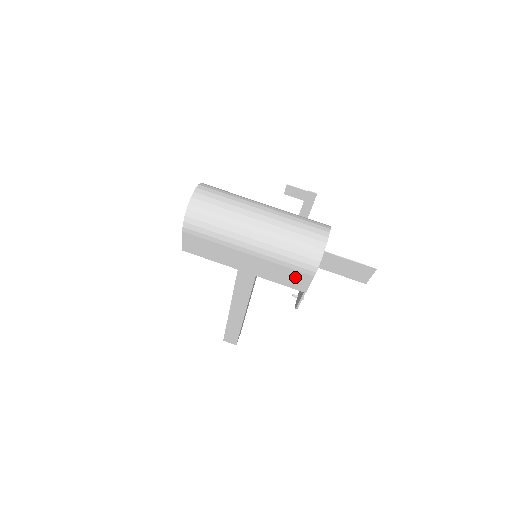
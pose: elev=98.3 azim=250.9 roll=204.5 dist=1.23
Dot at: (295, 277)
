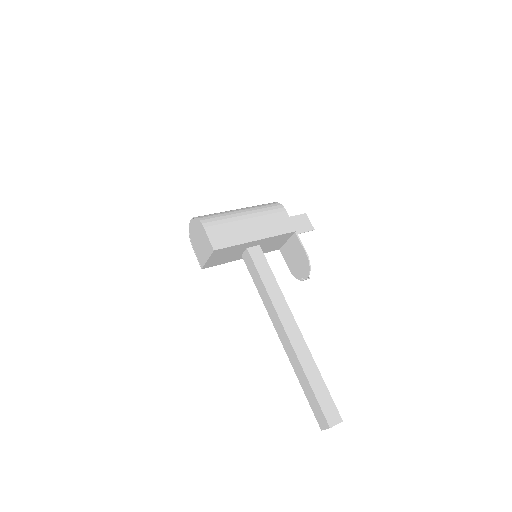
Dot at: (281, 220)
